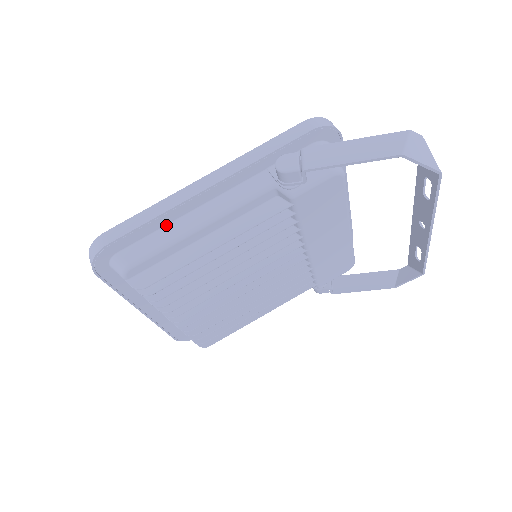
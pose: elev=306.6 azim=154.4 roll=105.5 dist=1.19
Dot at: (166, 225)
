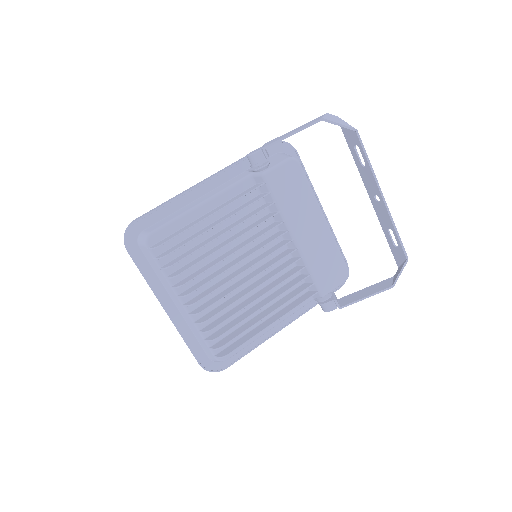
Dot at: (178, 210)
